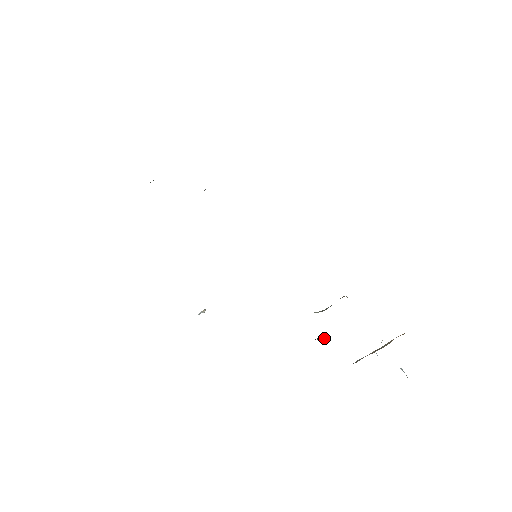
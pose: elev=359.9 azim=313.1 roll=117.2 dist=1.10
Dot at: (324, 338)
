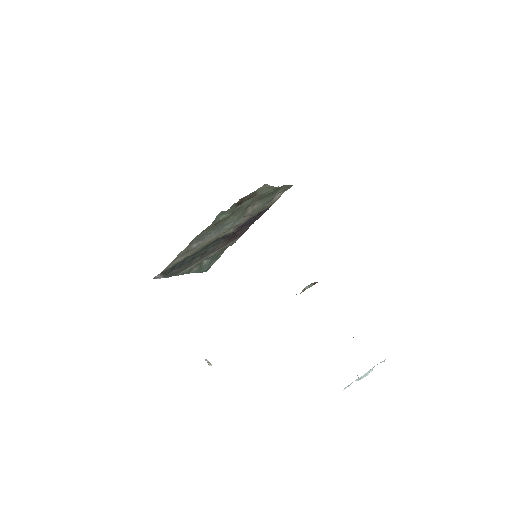
Dot at: occluded
